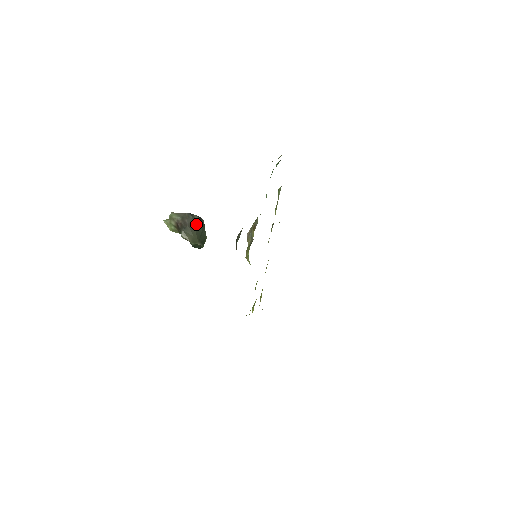
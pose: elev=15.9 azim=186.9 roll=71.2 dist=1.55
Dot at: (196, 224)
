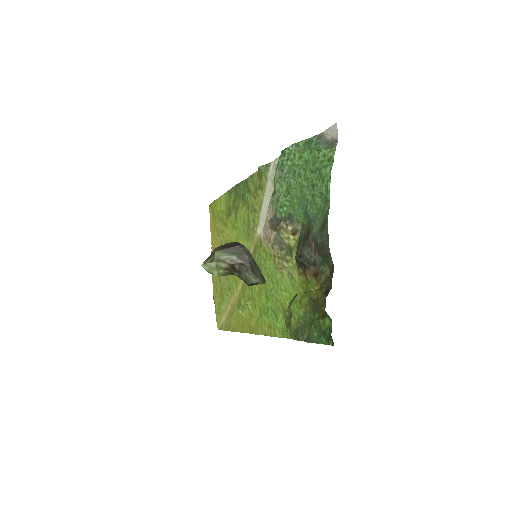
Dot at: occluded
